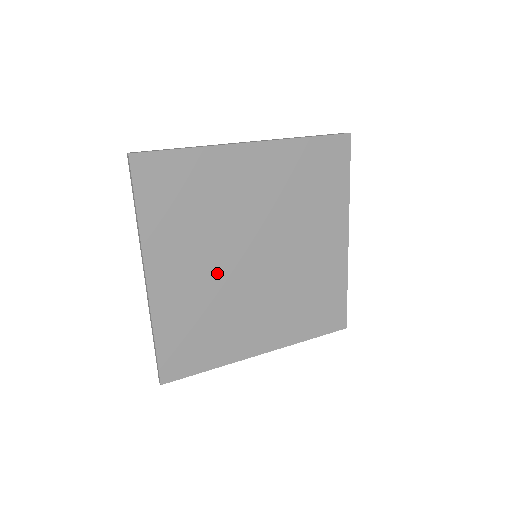
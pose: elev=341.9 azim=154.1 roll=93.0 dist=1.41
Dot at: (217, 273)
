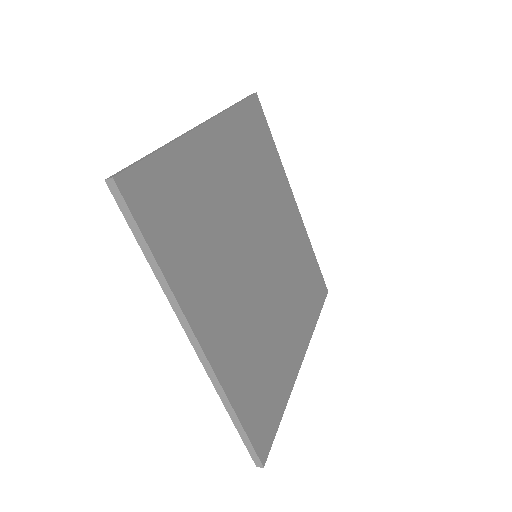
Dot at: (236, 211)
